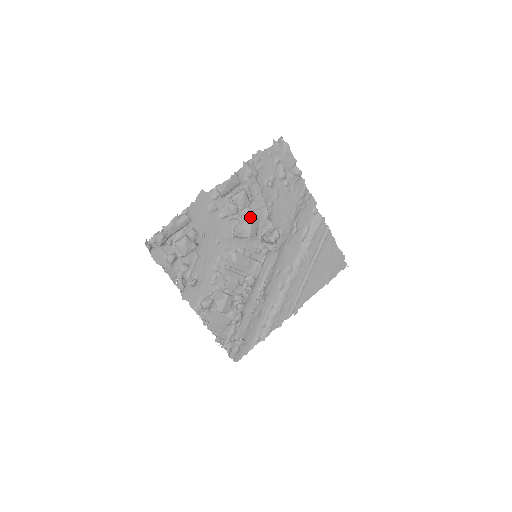
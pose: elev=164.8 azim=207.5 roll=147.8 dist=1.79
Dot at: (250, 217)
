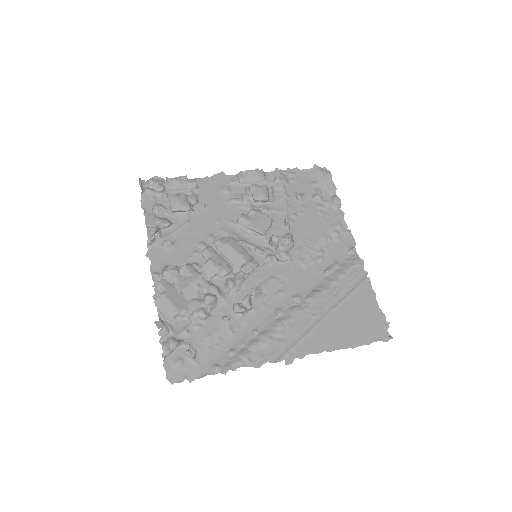
Dot at: occluded
